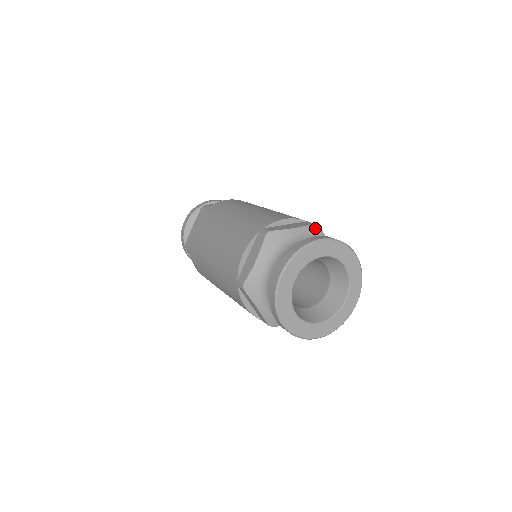
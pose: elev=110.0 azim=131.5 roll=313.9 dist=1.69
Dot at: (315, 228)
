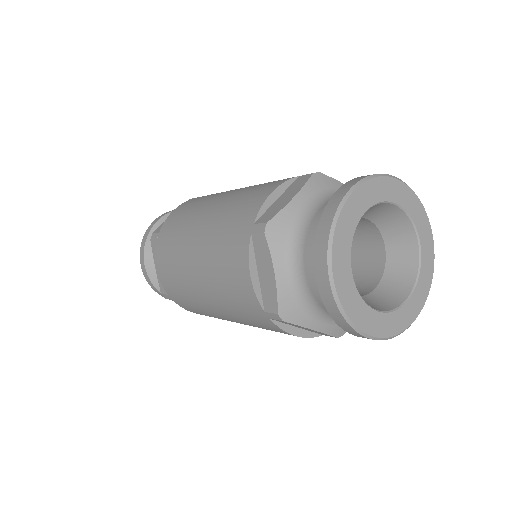
Dot at: occluded
